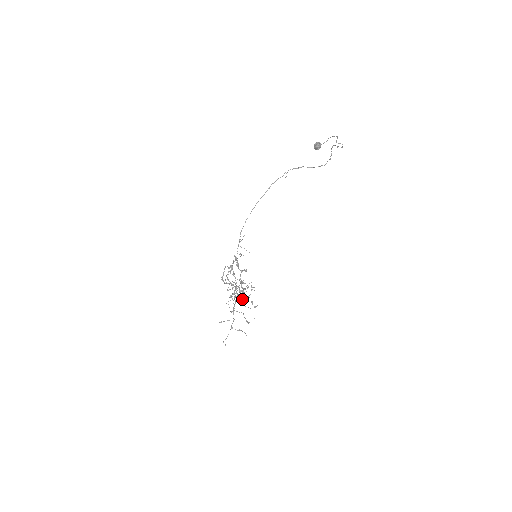
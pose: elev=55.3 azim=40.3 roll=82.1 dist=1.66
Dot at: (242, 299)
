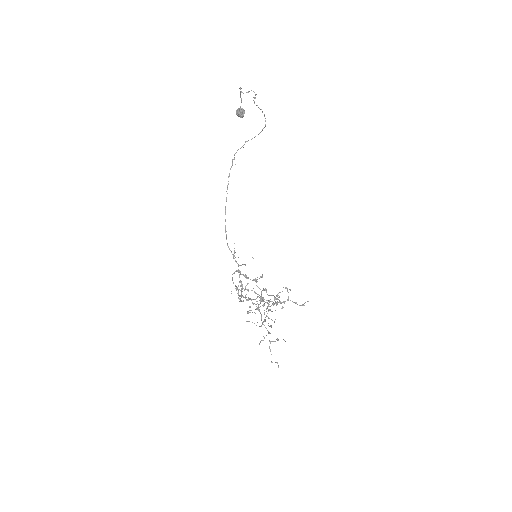
Dot at: occluded
